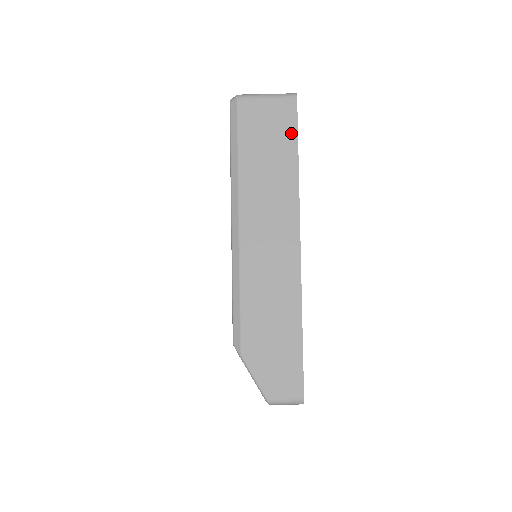
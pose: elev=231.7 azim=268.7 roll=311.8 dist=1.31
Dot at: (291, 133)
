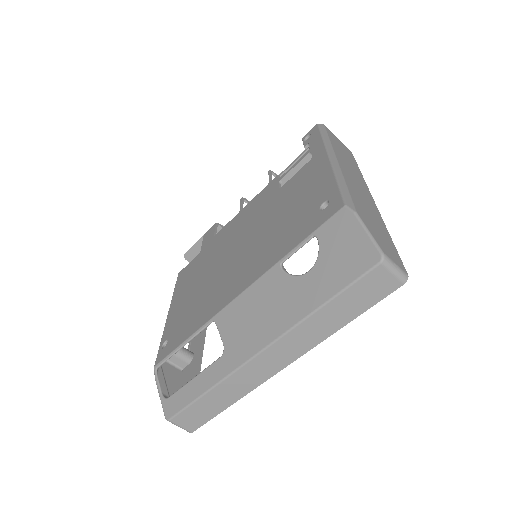
Dot at: (353, 159)
